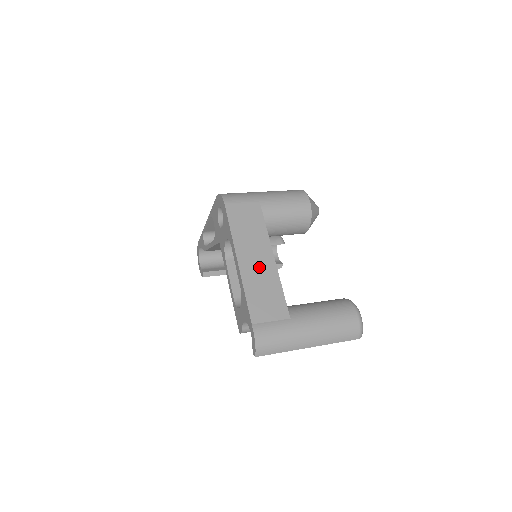
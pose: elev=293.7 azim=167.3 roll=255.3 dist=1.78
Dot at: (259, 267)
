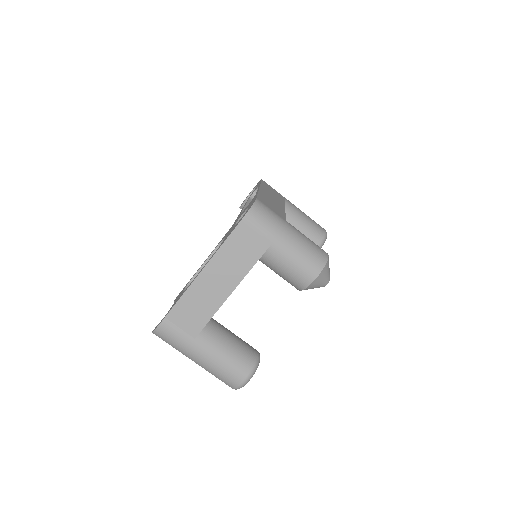
Dot at: (213, 288)
